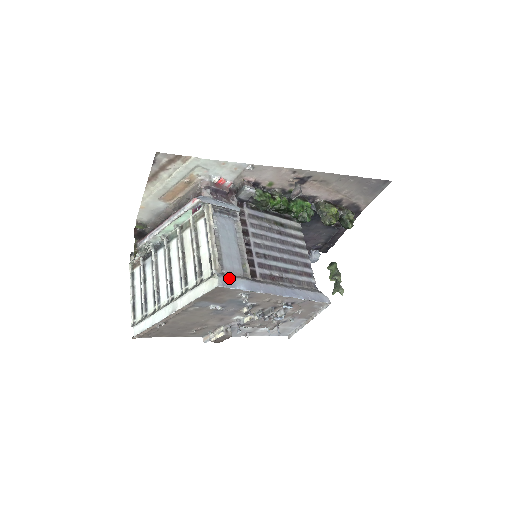
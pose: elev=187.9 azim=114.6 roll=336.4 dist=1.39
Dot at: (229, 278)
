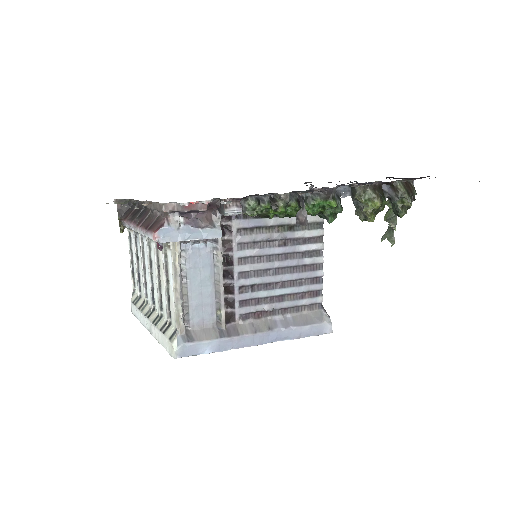
Dot at: (191, 345)
